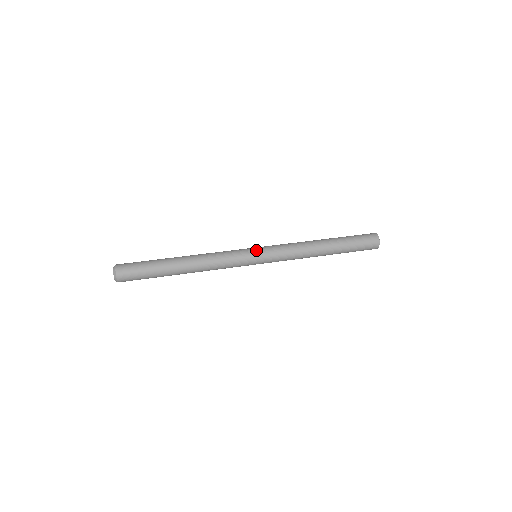
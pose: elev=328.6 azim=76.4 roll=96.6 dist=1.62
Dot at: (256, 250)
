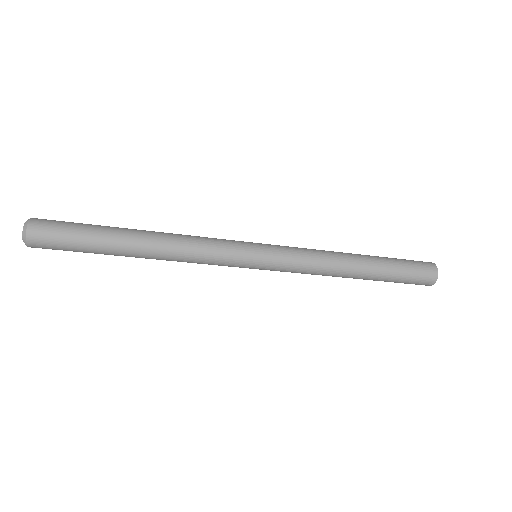
Dot at: (258, 246)
